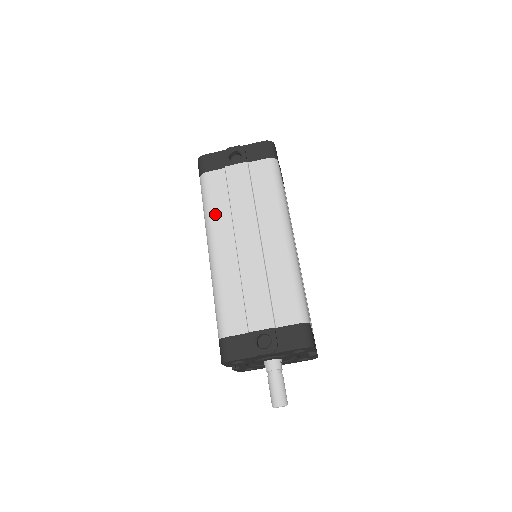
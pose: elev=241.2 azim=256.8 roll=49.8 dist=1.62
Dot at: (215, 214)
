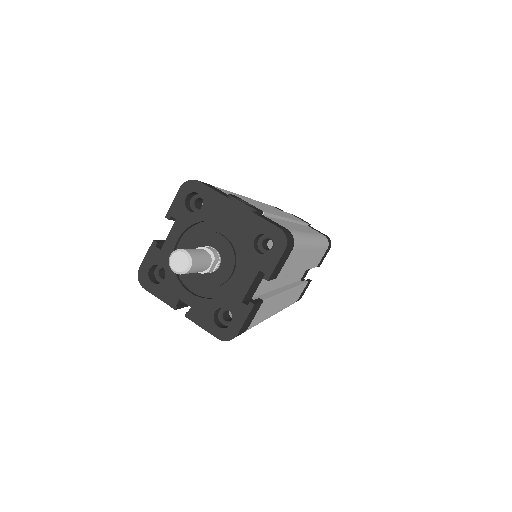
Dot at: (263, 203)
